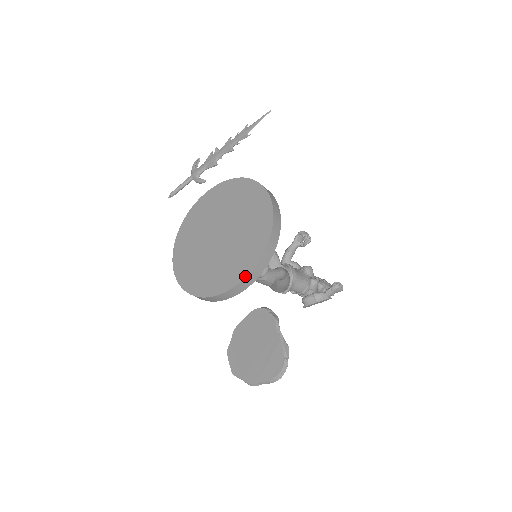
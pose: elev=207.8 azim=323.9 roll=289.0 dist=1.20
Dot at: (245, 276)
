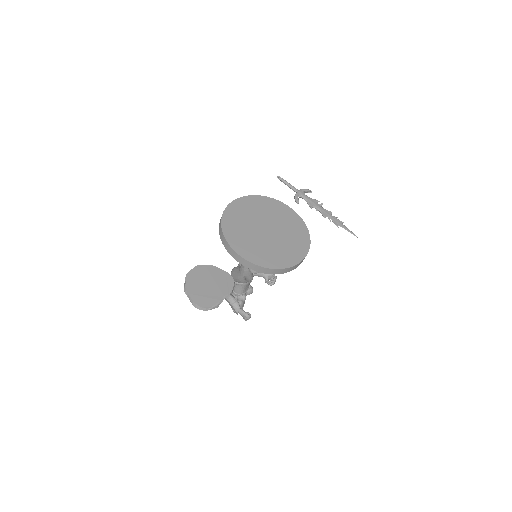
Dot at: (248, 260)
